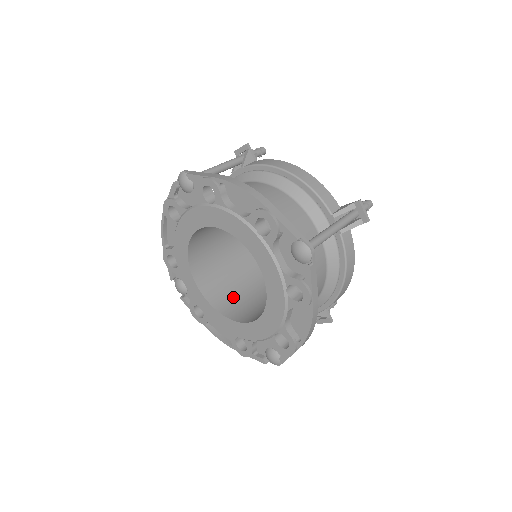
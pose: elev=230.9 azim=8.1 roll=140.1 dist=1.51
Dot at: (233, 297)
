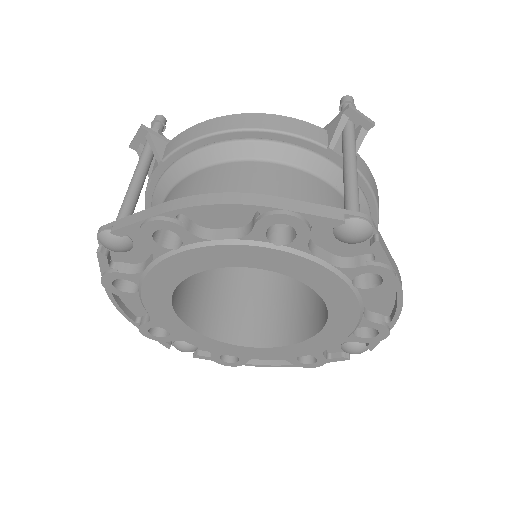
Dot at: (257, 316)
